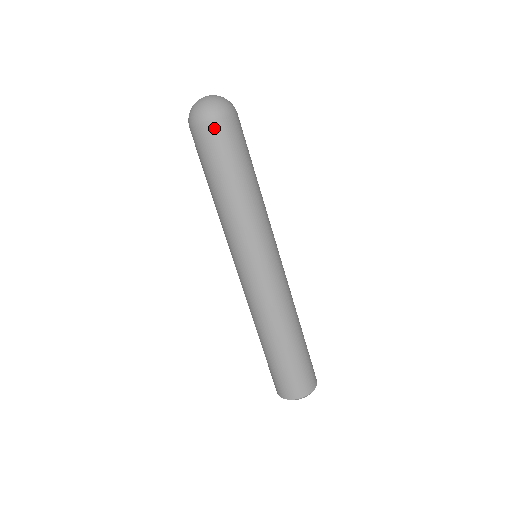
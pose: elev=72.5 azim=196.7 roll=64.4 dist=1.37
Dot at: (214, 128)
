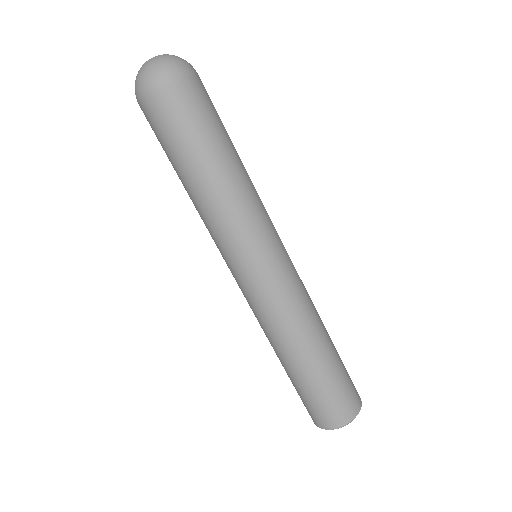
Dot at: (194, 84)
